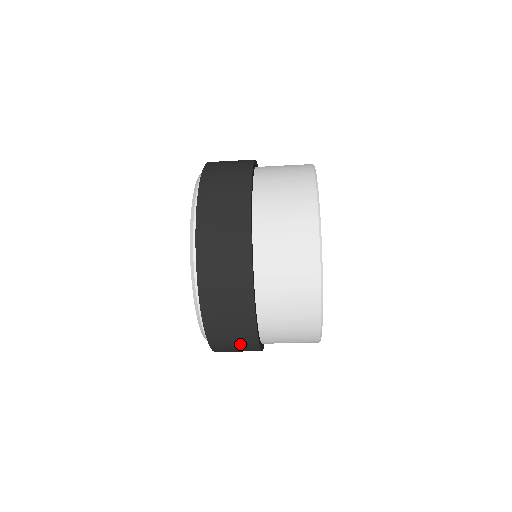
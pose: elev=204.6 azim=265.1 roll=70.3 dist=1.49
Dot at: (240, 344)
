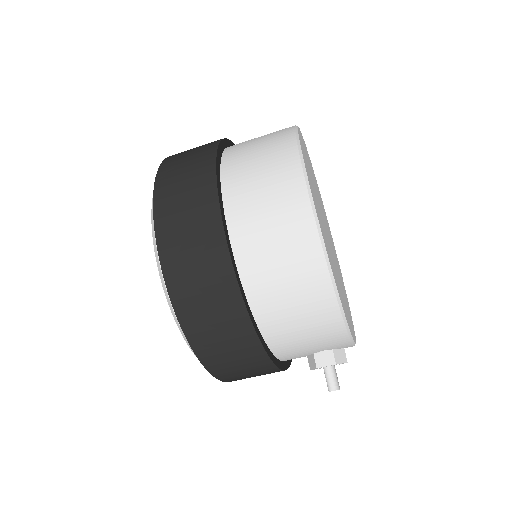
Dot at: (192, 195)
